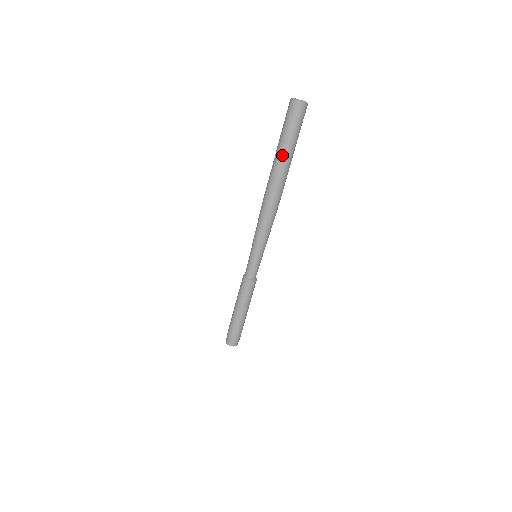
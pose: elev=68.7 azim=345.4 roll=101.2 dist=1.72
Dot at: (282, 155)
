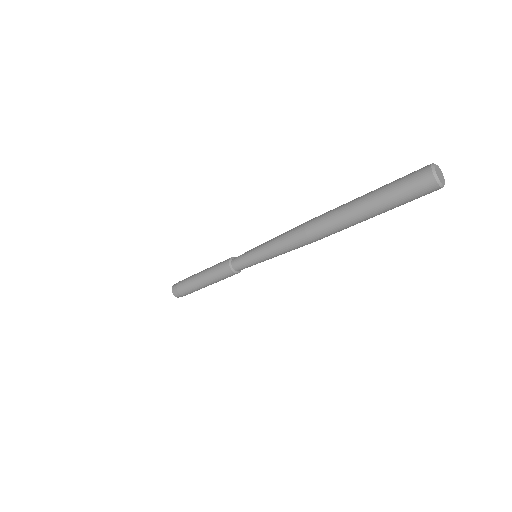
Dot at: (368, 216)
